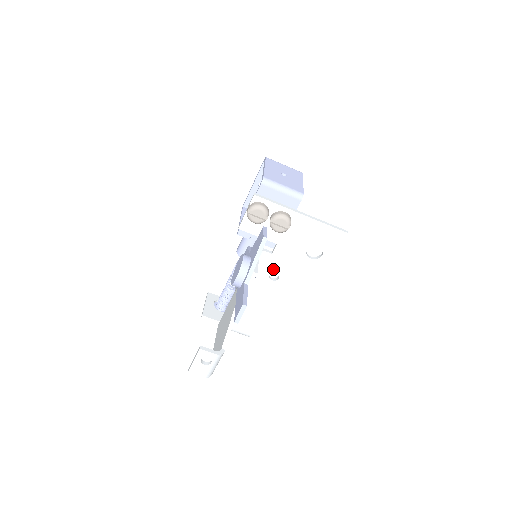
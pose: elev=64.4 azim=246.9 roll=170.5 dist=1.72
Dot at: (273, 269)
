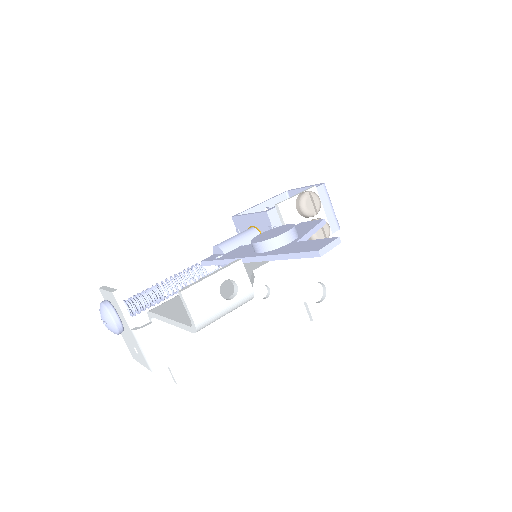
Dot at: (271, 281)
